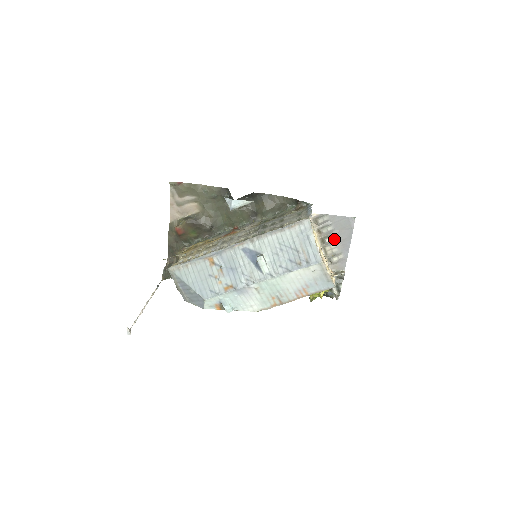
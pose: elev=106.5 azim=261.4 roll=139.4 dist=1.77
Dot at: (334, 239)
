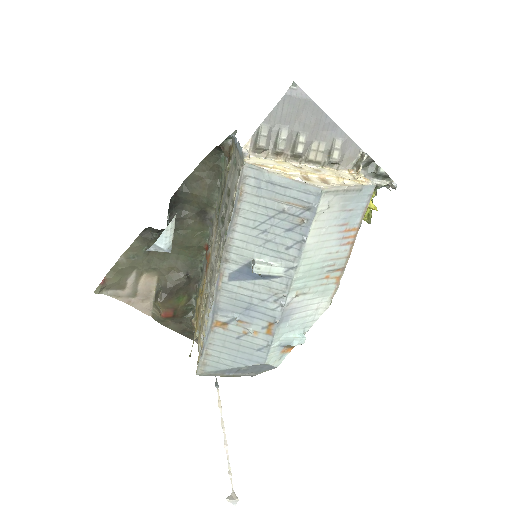
Dot at: (305, 138)
